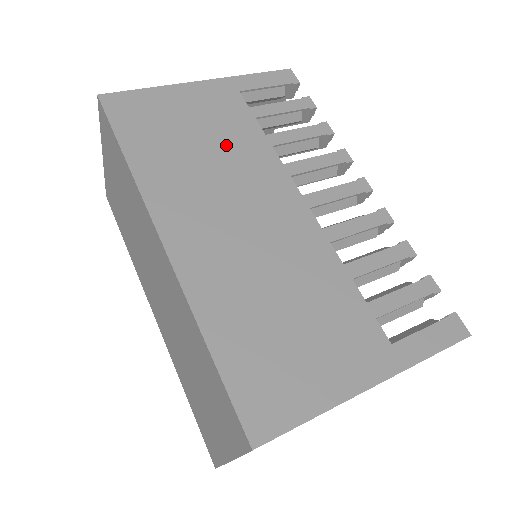
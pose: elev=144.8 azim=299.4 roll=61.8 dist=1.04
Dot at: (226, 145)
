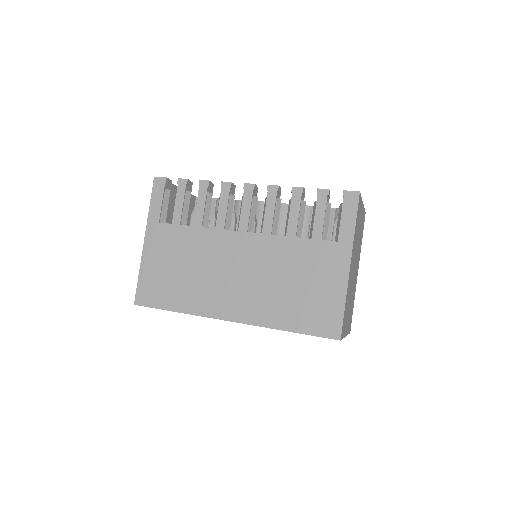
Dot at: (190, 254)
